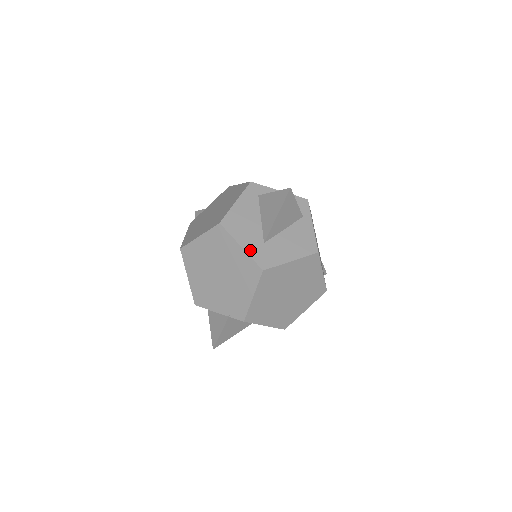
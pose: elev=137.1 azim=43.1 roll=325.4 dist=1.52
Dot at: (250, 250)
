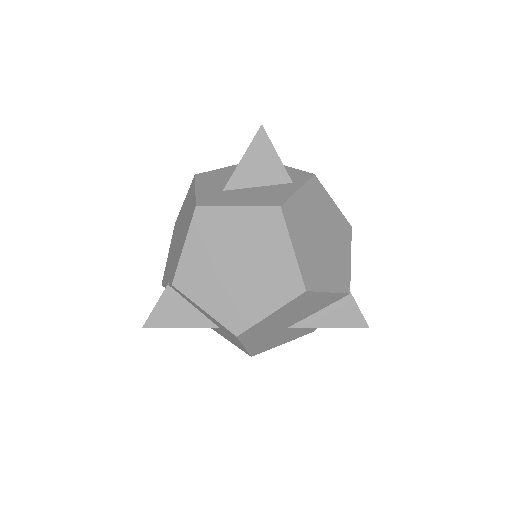
Dot at: (201, 192)
